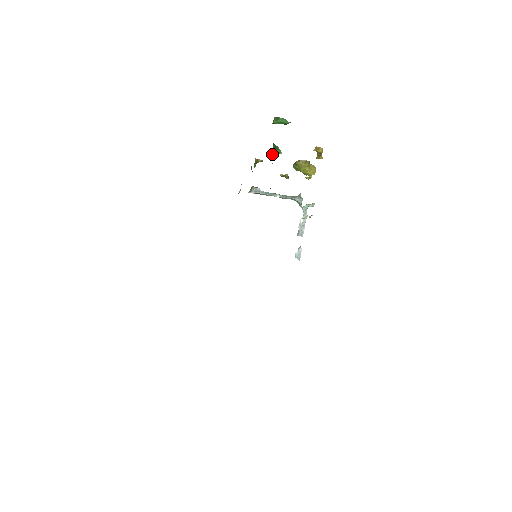
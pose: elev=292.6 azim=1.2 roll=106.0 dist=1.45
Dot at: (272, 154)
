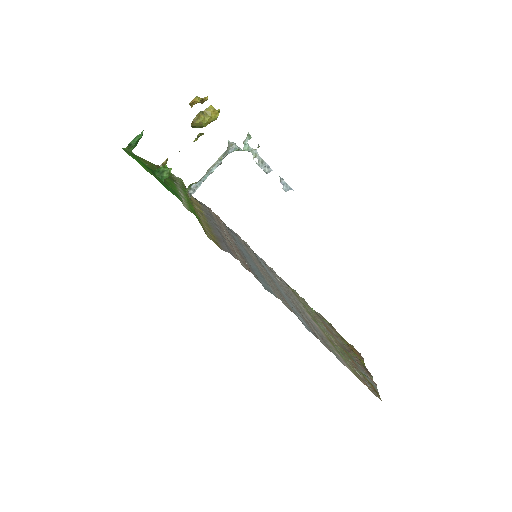
Dot at: (165, 179)
